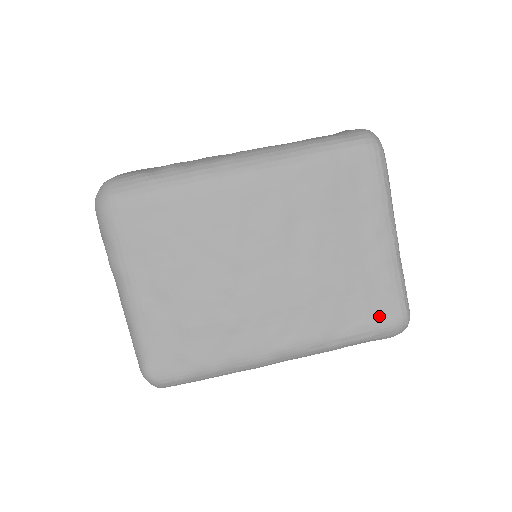
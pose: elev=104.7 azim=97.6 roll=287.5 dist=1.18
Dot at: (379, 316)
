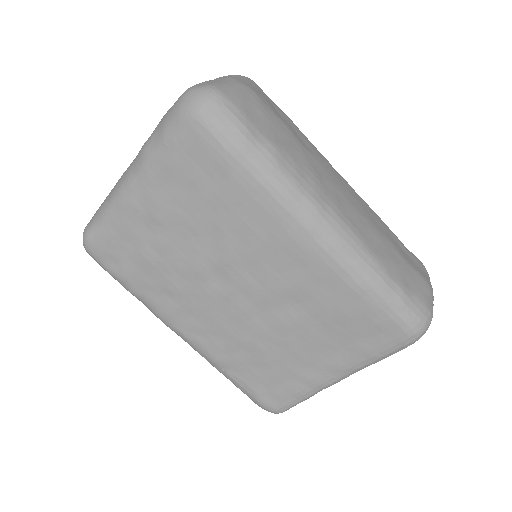
Dot at: (265, 394)
